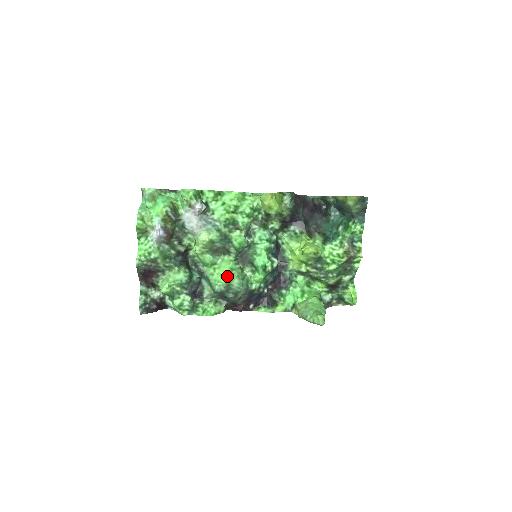
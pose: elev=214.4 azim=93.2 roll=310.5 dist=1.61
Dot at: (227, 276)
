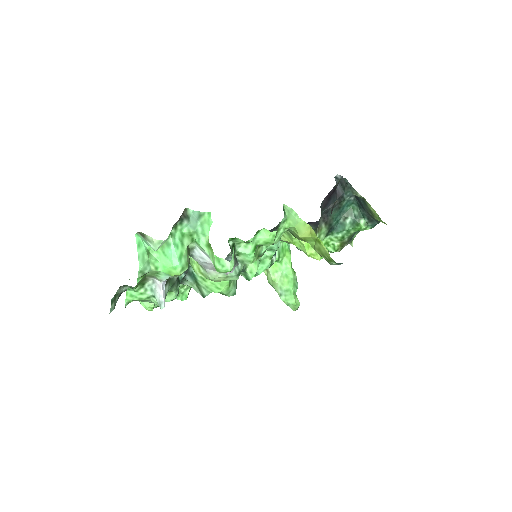
Dot at: (224, 290)
